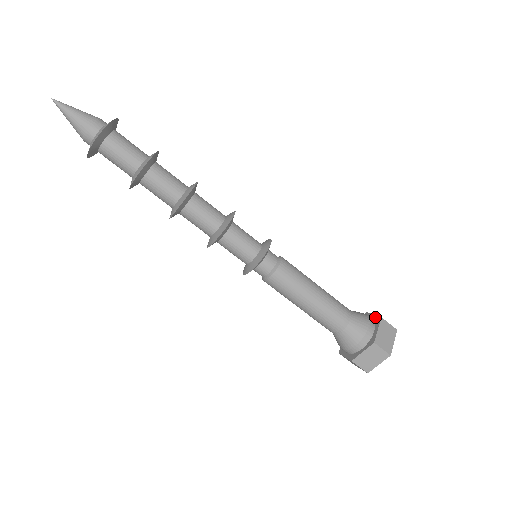
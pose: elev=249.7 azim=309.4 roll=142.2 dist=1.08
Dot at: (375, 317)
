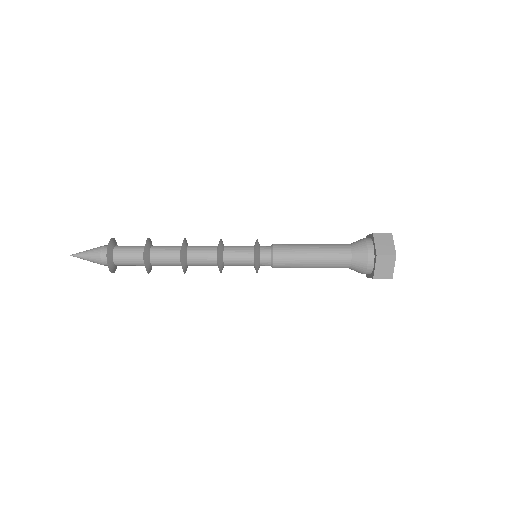
Dot at: occluded
